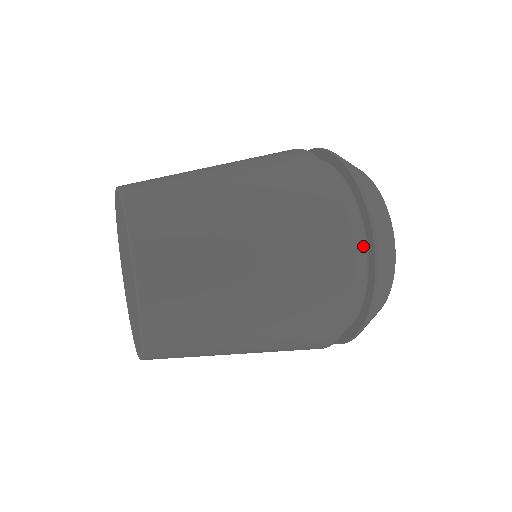
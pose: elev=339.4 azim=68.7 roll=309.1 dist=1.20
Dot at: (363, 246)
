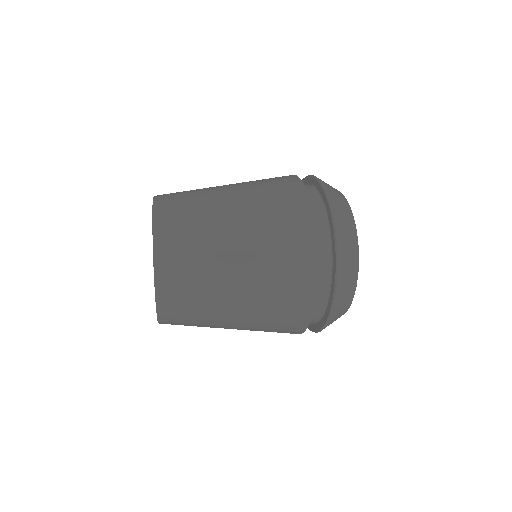
Dot at: (328, 277)
